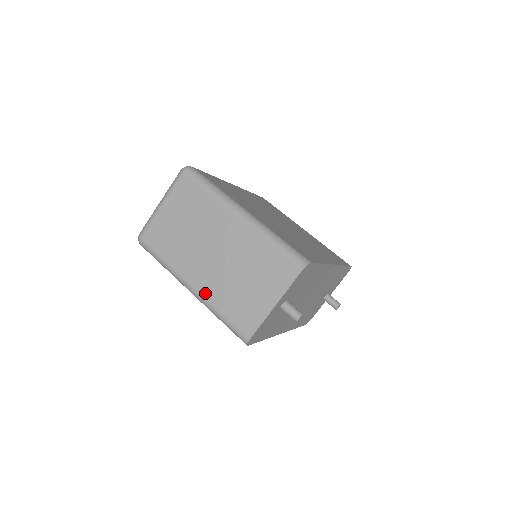
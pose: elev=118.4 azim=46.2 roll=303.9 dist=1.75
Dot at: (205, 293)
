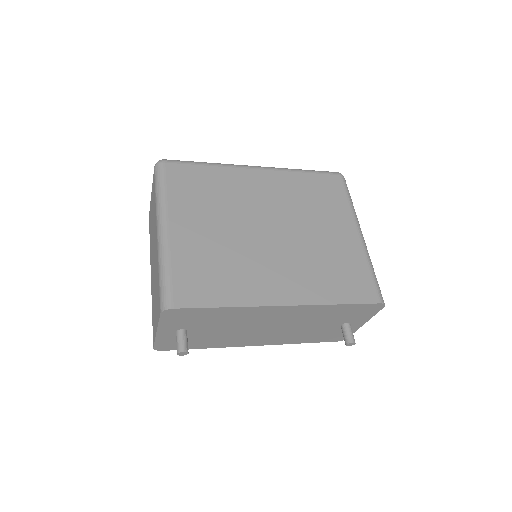
Dot at: (151, 288)
